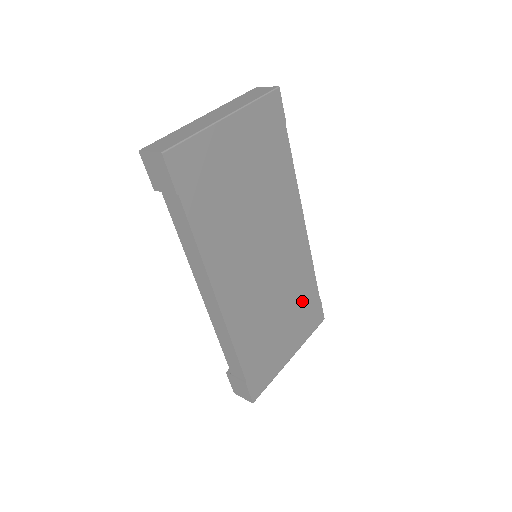
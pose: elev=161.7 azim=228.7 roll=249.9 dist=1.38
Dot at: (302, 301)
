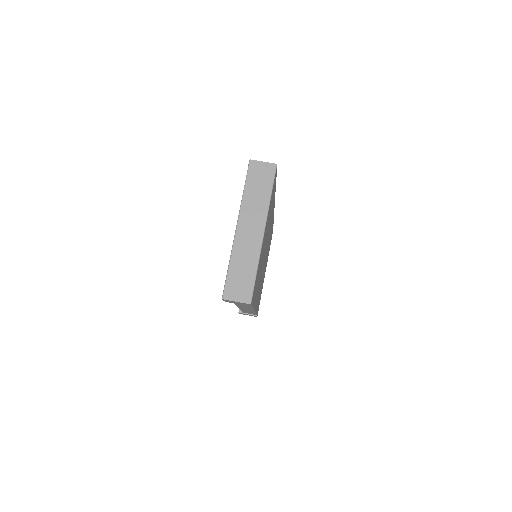
Dot at: occluded
